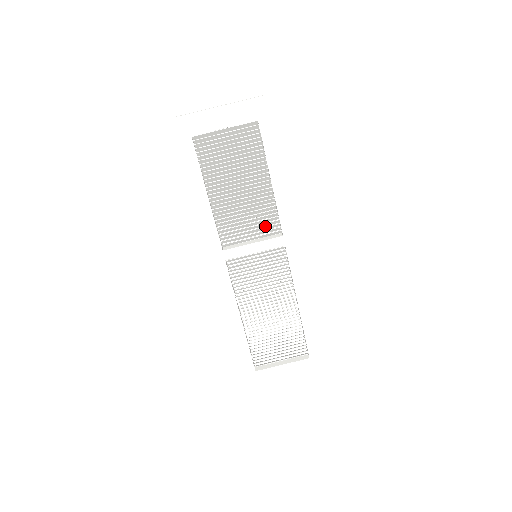
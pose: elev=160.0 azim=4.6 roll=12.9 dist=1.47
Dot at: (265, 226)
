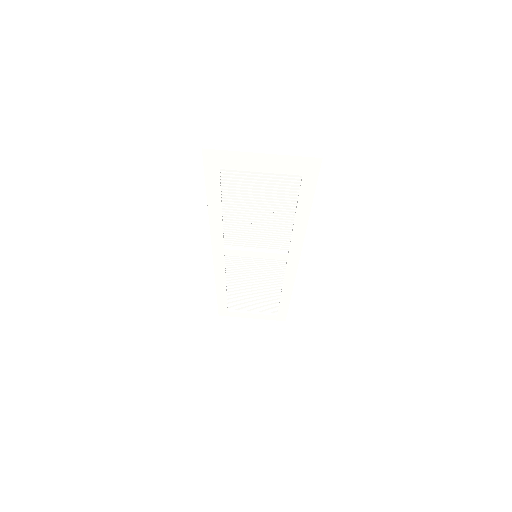
Dot at: (273, 244)
